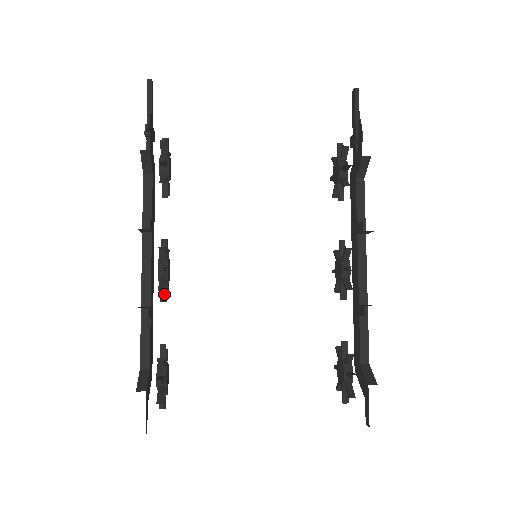
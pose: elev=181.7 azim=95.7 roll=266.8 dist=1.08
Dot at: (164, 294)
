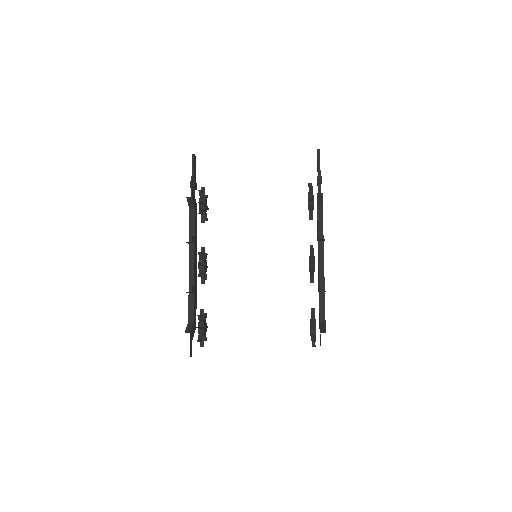
Dot at: (203, 280)
